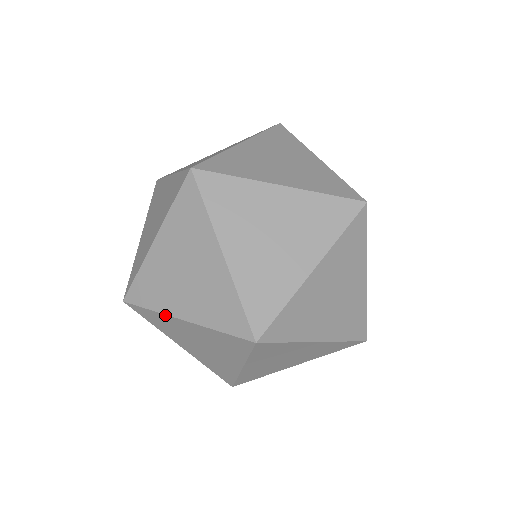
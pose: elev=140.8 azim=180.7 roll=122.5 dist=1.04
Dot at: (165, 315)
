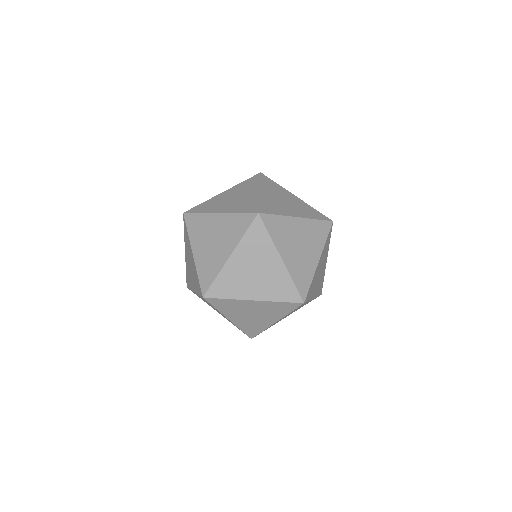
Dot at: (221, 313)
